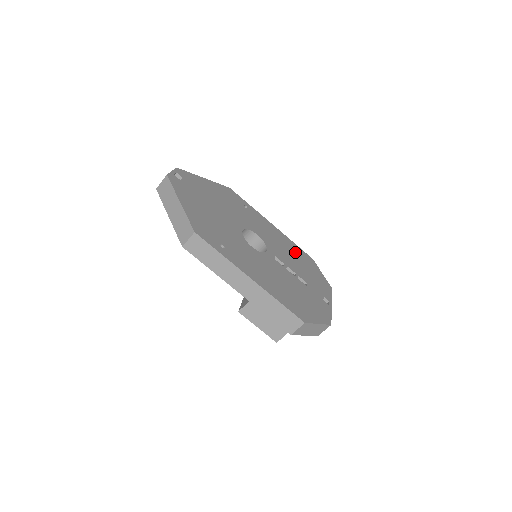
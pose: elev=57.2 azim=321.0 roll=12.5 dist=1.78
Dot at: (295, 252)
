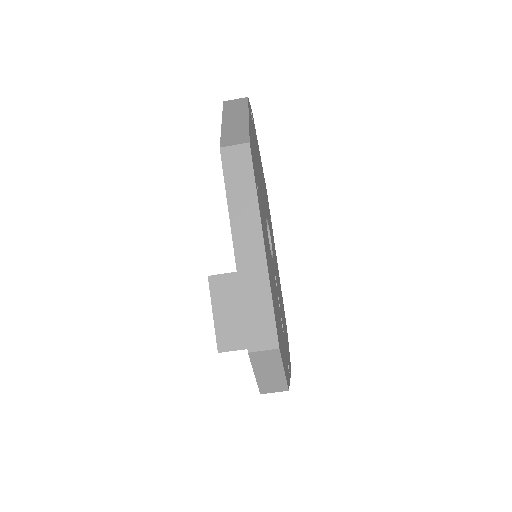
Dot at: occluded
